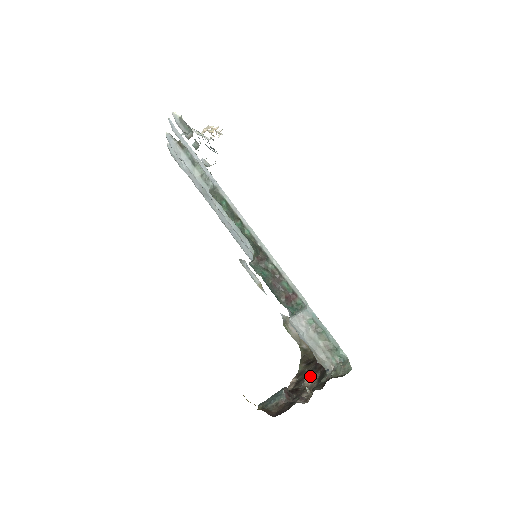
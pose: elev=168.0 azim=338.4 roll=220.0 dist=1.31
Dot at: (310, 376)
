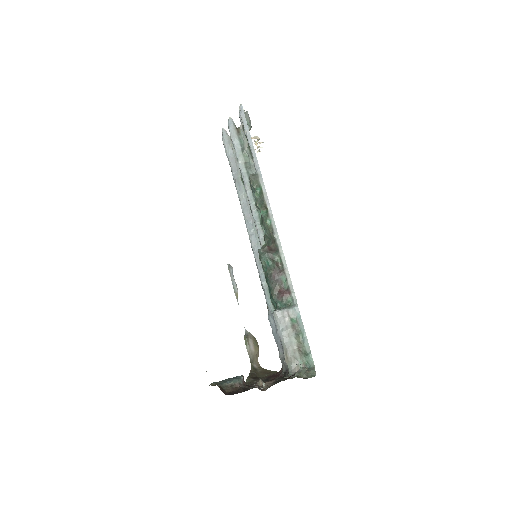
Dot at: occluded
